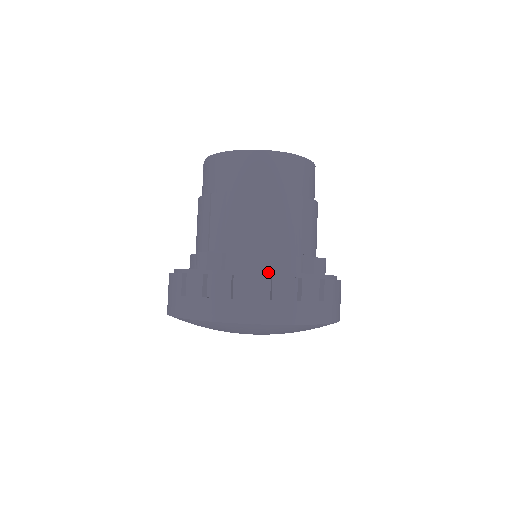
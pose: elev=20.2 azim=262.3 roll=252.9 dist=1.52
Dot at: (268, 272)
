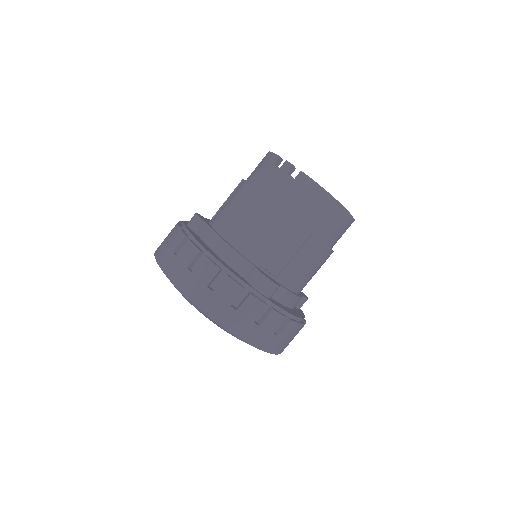
Dot at: (300, 318)
